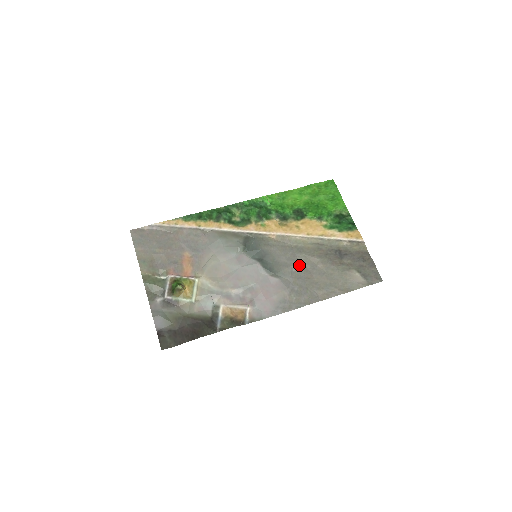
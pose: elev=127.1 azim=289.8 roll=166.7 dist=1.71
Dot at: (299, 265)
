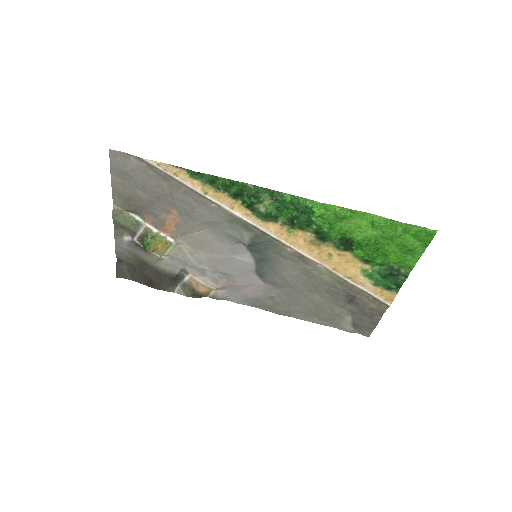
Dot at: (297, 286)
